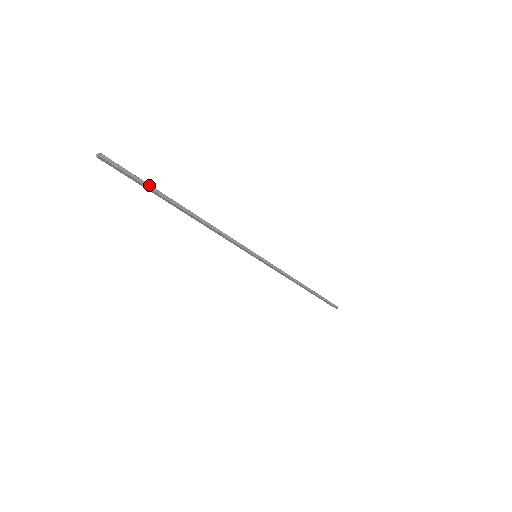
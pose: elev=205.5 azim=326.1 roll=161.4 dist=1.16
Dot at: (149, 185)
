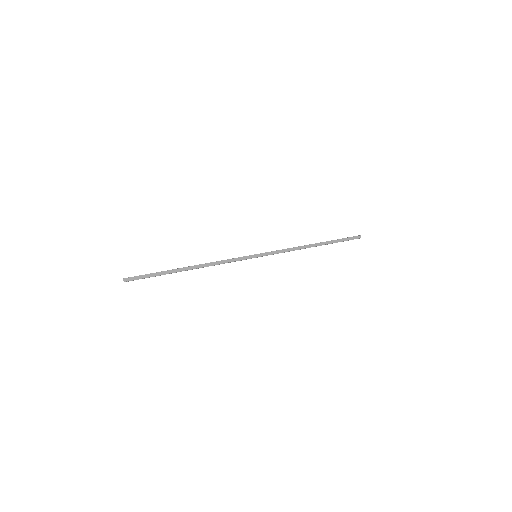
Dot at: occluded
